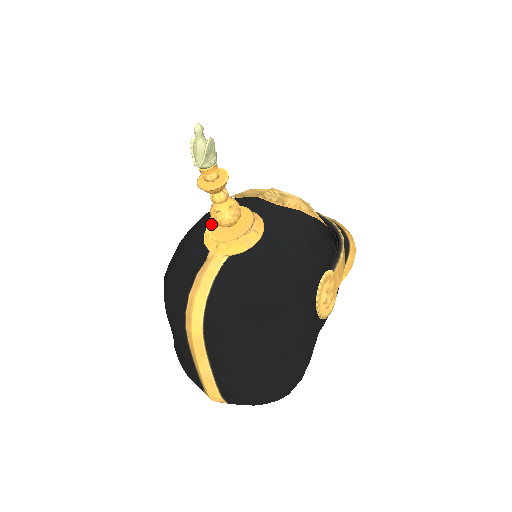
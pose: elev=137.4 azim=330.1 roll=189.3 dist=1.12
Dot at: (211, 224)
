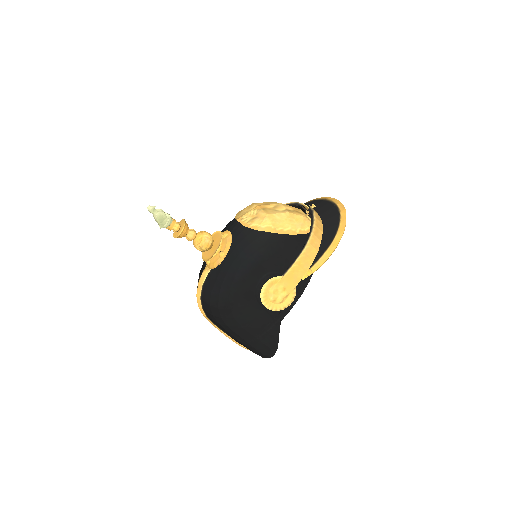
Dot at: occluded
